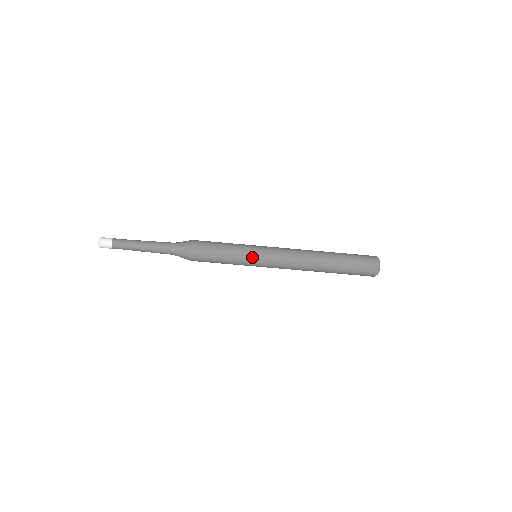
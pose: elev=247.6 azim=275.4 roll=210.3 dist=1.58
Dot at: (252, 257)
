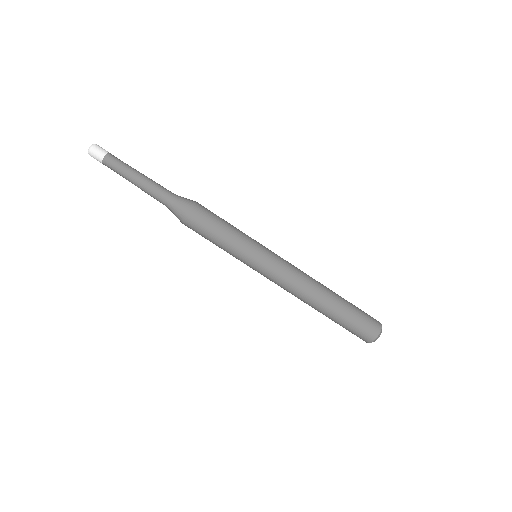
Dot at: (259, 244)
